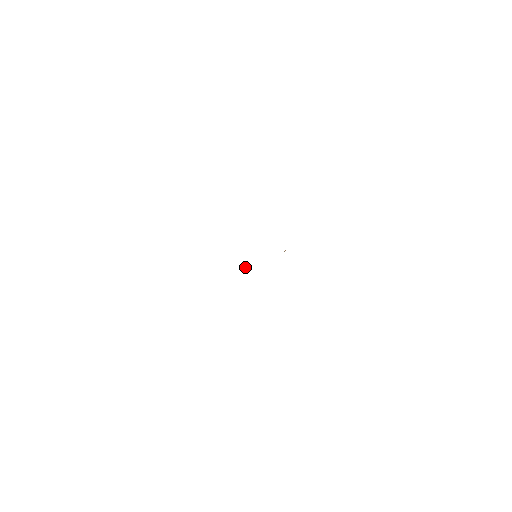
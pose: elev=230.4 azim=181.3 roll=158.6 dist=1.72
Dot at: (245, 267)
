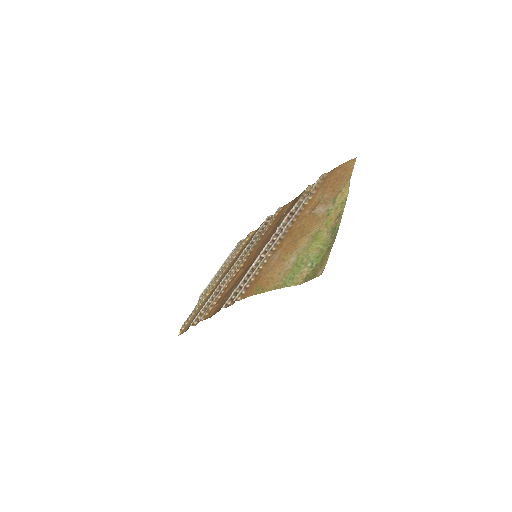
Dot at: (243, 268)
